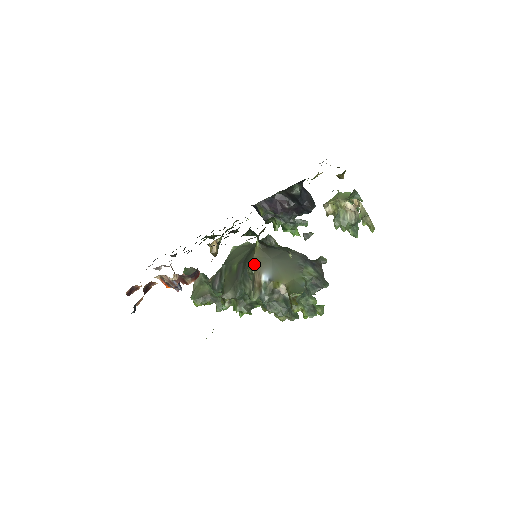
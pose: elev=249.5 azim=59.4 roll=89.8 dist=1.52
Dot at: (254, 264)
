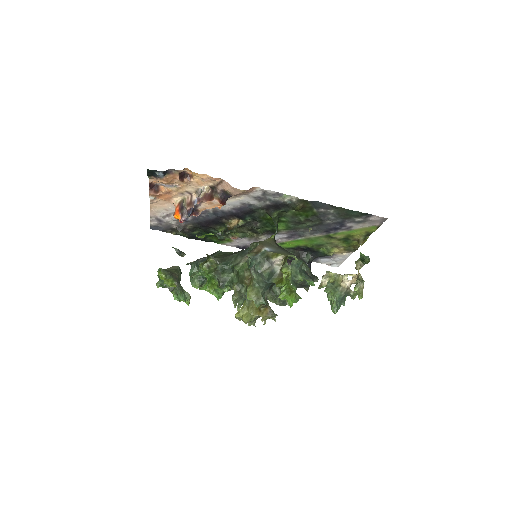
Dot at: (262, 242)
